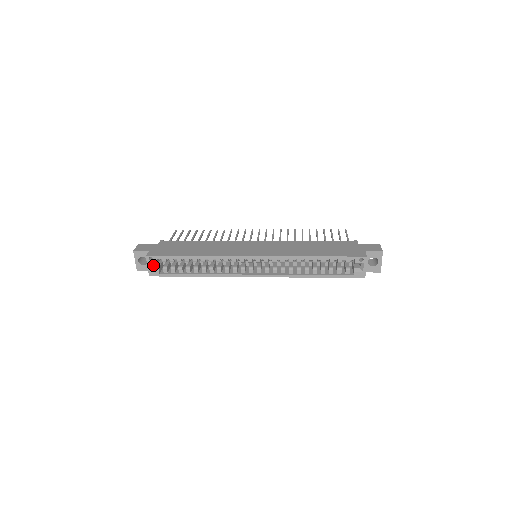
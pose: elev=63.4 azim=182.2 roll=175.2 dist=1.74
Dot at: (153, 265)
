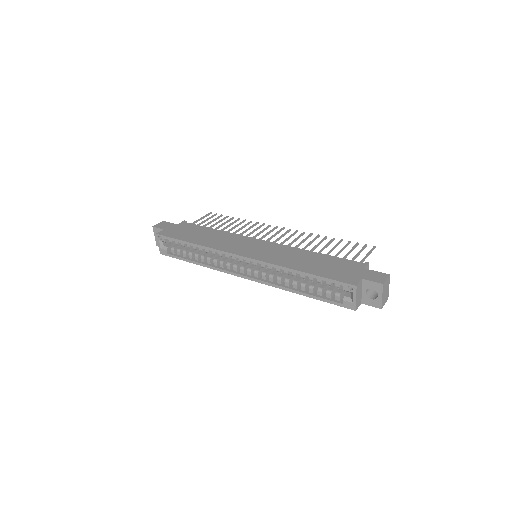
Dot at: (164, 244)
